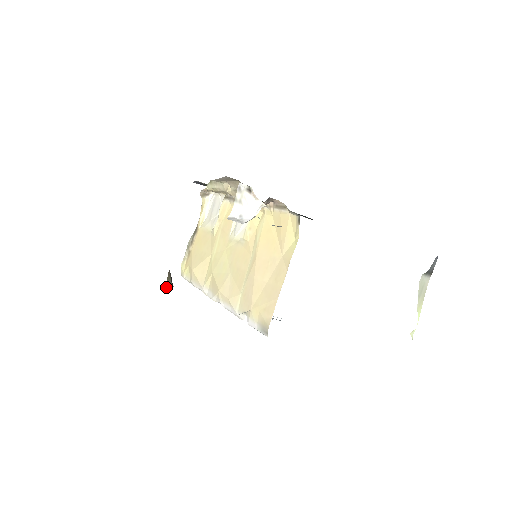
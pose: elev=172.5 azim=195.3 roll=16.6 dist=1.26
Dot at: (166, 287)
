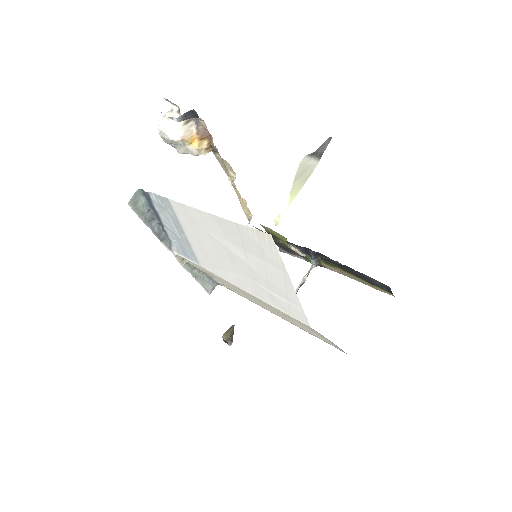
Dot at: (226, 342)
